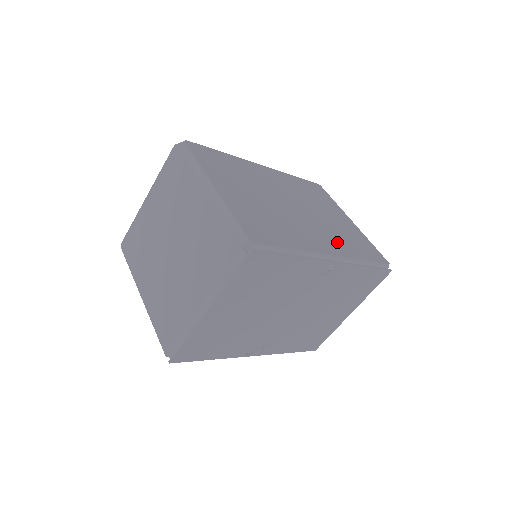
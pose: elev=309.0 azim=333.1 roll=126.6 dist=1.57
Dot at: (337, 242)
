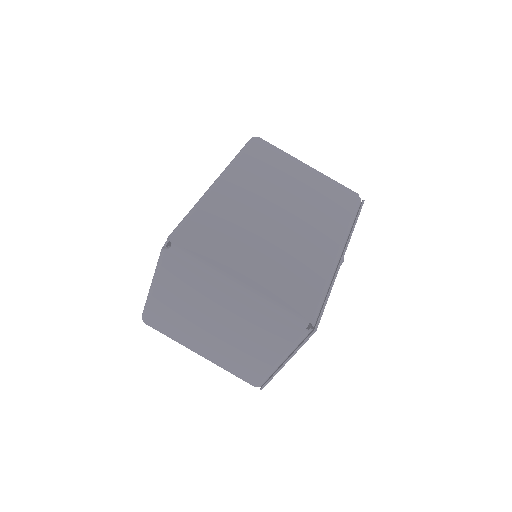
Dot at: (327, 223)
